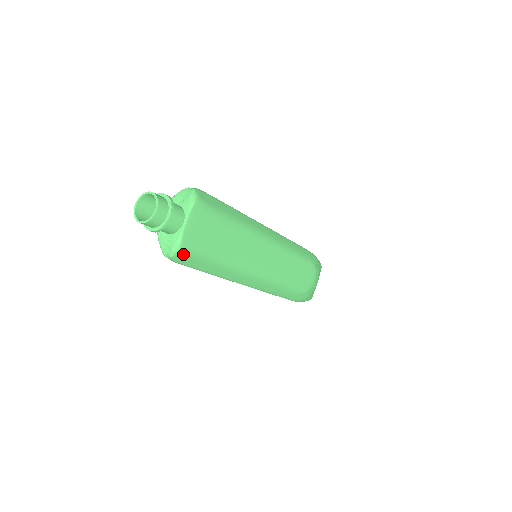
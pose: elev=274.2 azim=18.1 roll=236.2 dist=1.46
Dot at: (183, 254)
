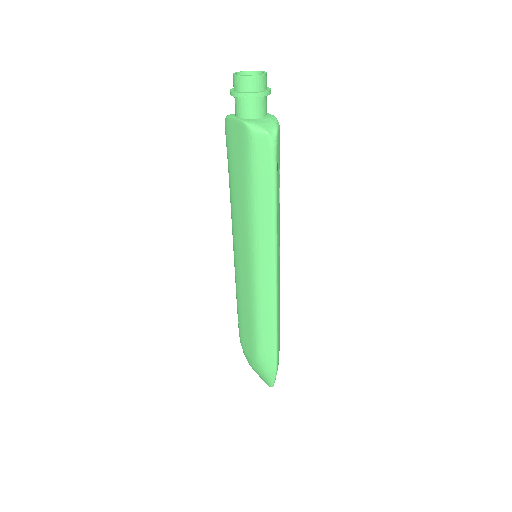
Dot at: (279, 137)
